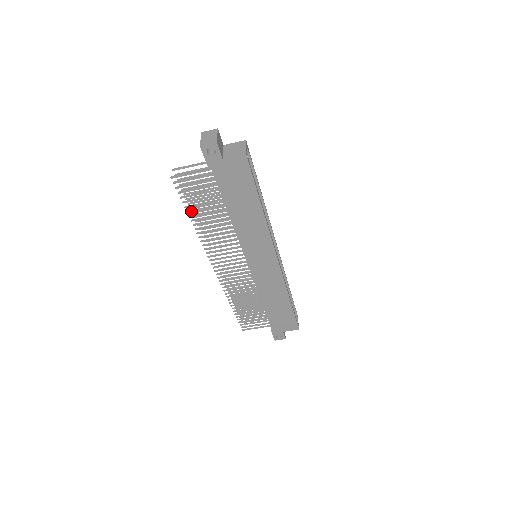
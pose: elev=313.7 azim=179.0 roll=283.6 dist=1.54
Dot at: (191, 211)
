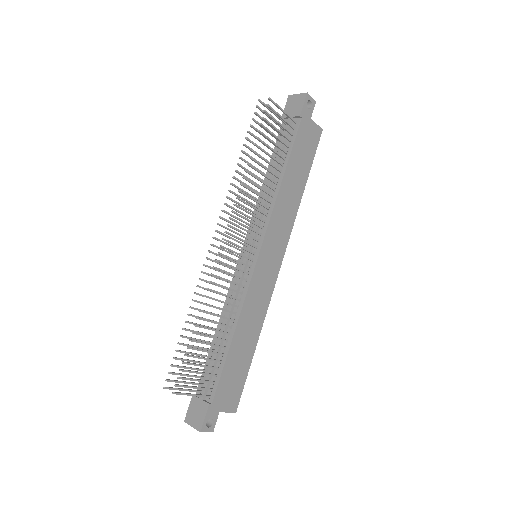
Dot at: (258, 146)
